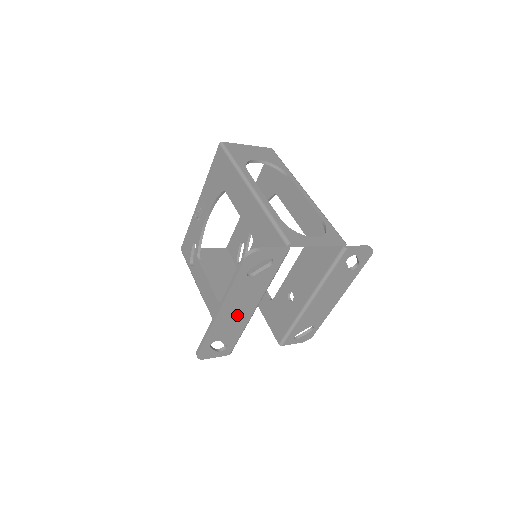
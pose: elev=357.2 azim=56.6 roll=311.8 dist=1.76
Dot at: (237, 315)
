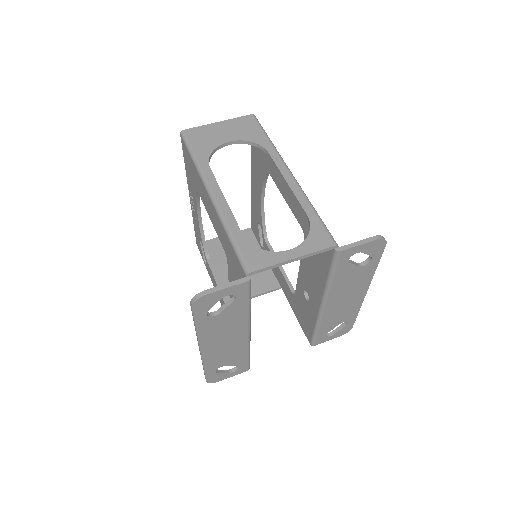
Dot at: (228, 345)
